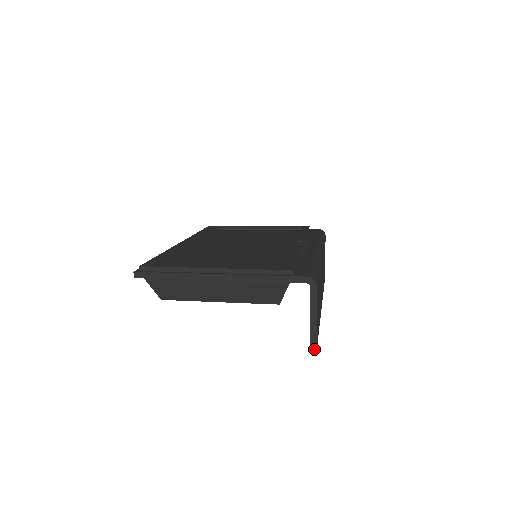
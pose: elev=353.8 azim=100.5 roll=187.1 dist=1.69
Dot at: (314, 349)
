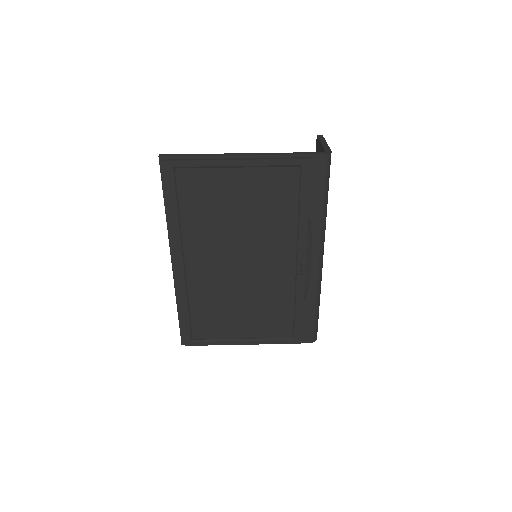
Dot at: occluded
